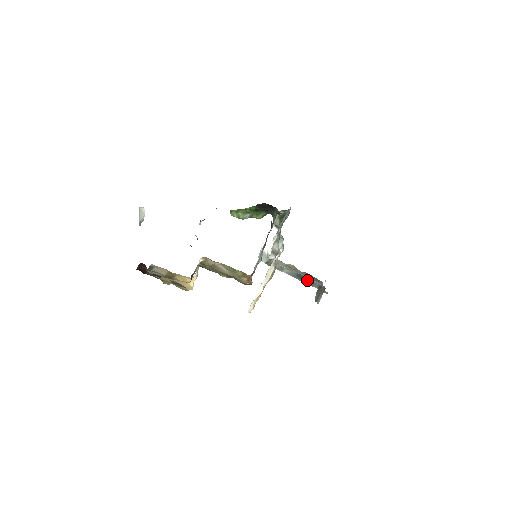
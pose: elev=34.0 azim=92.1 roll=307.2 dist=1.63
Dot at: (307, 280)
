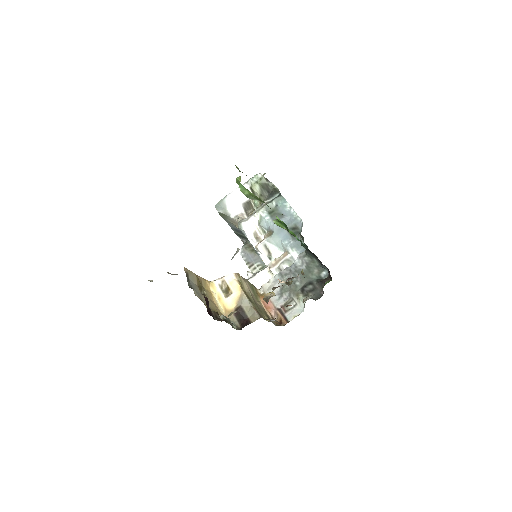
Dot at: (241, 235)
